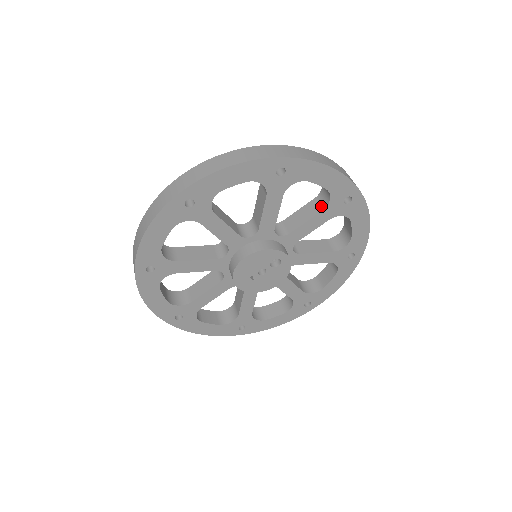
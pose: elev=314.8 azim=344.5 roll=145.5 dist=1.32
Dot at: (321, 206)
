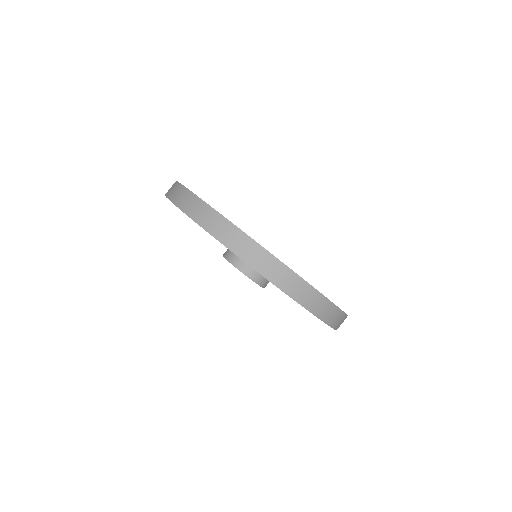
Dot at: occluded
